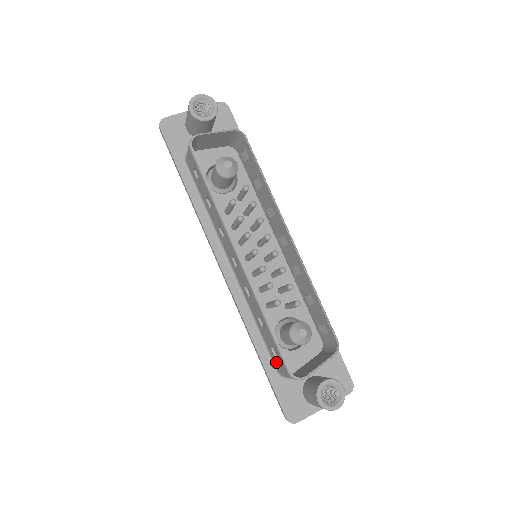
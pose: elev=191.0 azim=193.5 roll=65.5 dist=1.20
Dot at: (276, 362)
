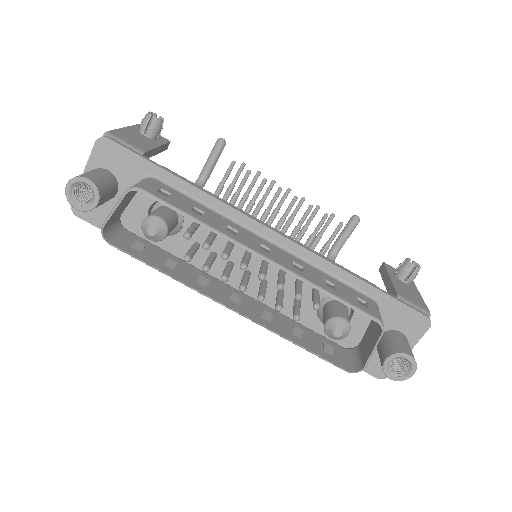
Dot at: (334, 351)
